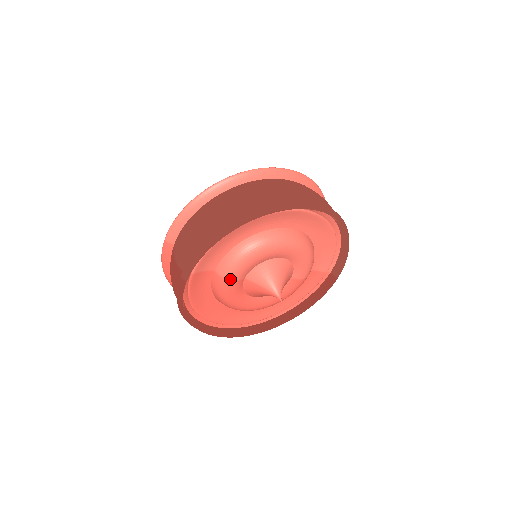
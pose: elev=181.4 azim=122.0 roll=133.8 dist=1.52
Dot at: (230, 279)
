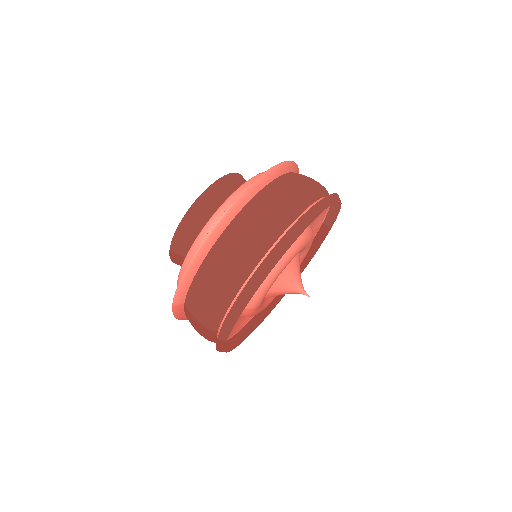
Dot at: (256, 306)
